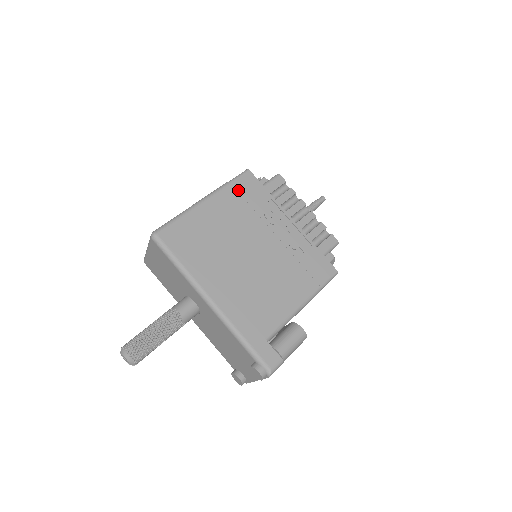
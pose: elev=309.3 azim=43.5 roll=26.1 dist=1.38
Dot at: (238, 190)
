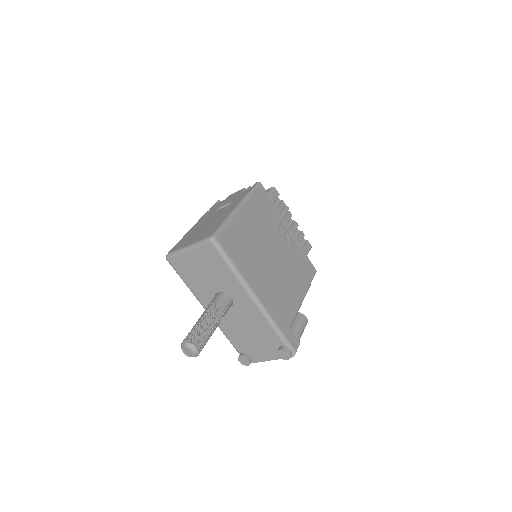
Dot at: (257, 200)
